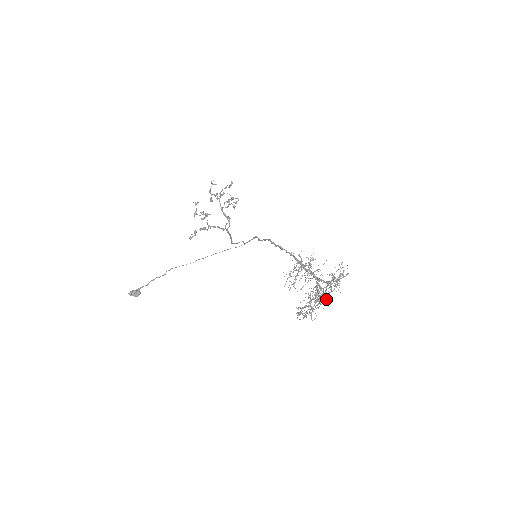
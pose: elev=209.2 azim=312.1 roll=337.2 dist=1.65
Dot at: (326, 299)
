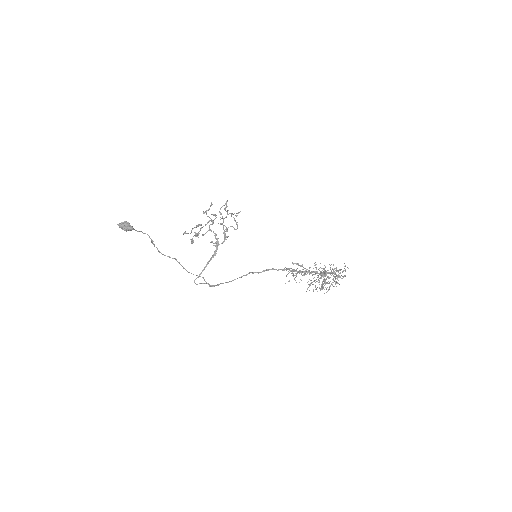
Dot at: (331, 284)
